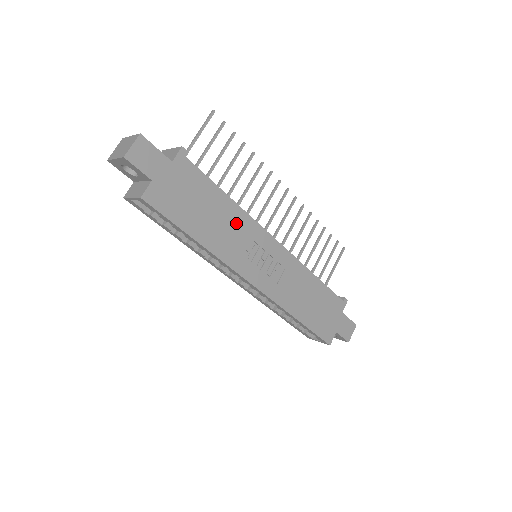
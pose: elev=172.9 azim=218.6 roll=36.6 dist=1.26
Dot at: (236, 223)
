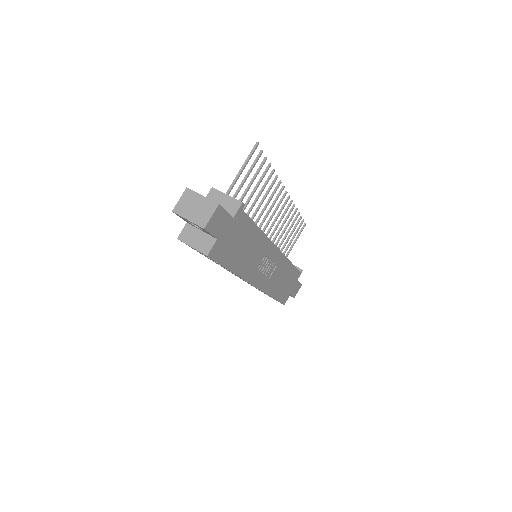
Dot at: (258, 247)
